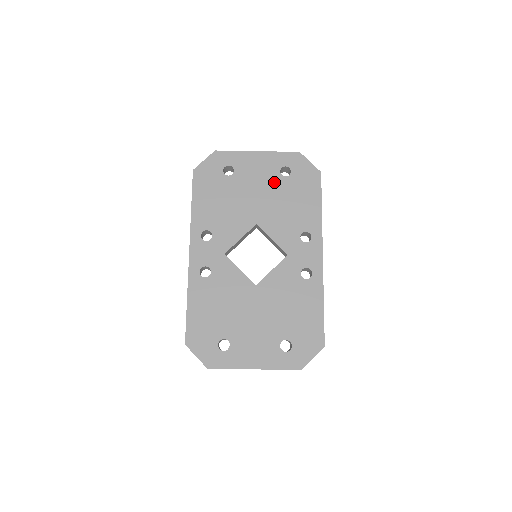
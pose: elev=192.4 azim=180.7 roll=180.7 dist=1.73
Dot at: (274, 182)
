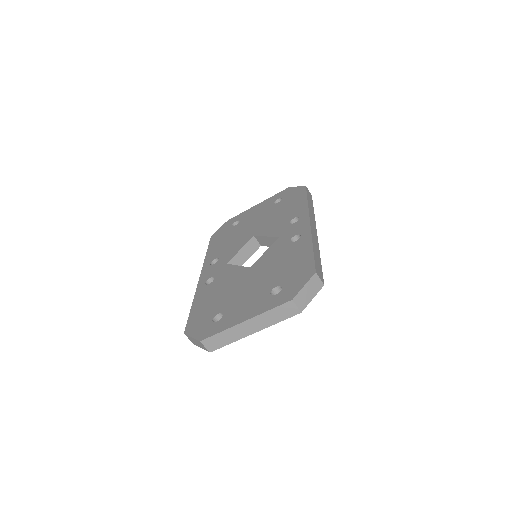
Dot at: (269, 210)
